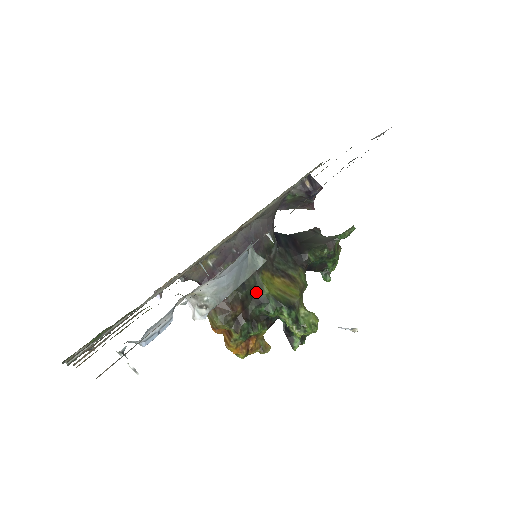
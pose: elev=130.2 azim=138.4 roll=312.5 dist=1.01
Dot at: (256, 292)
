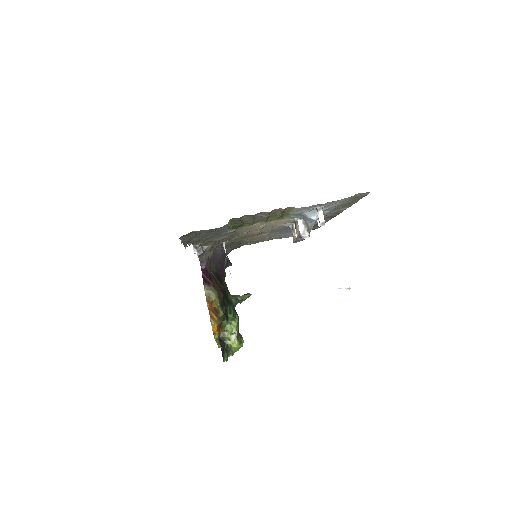
Dot at: (227, 293)
